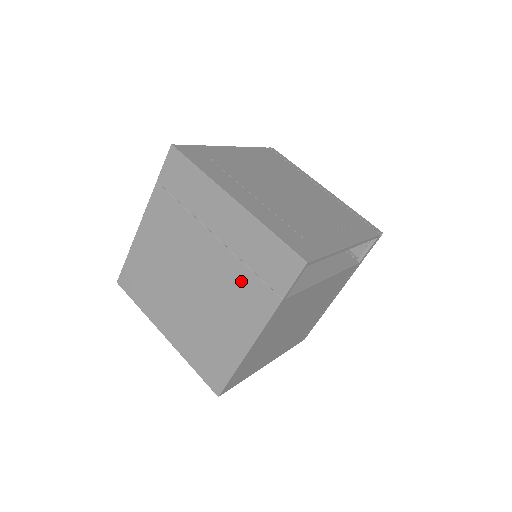
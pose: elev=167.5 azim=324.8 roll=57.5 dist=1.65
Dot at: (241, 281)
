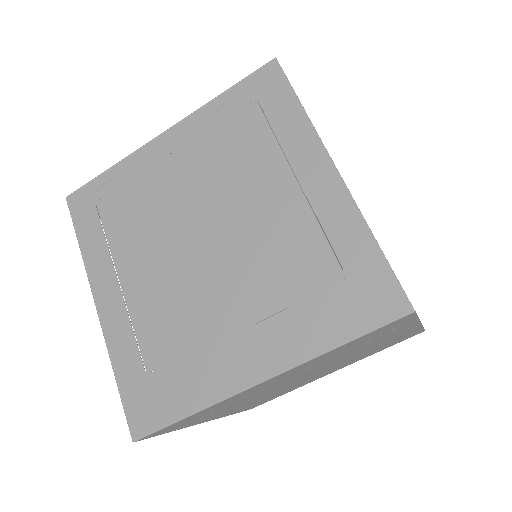
Dot at: occluded
